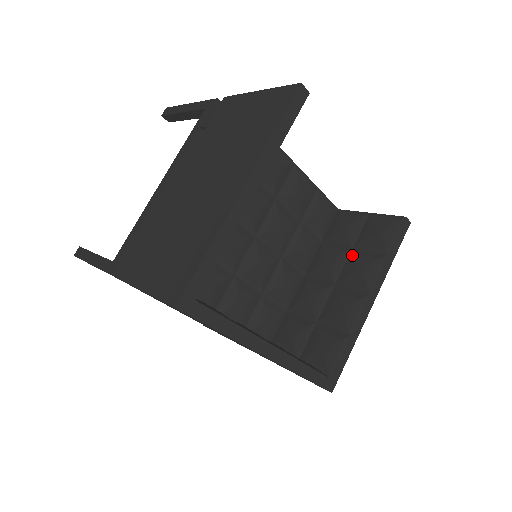
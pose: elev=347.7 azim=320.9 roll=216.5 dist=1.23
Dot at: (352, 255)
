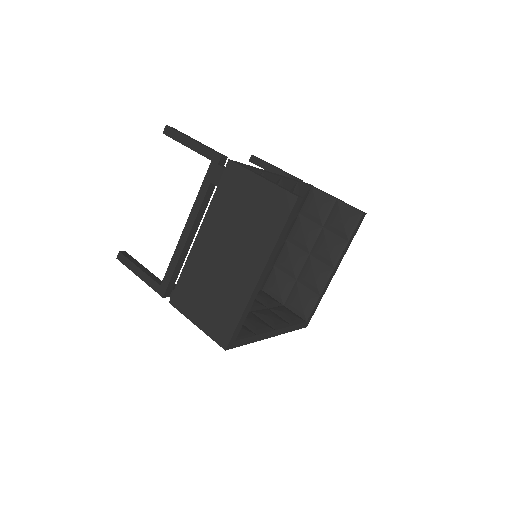
Dot at: (322, 234)
